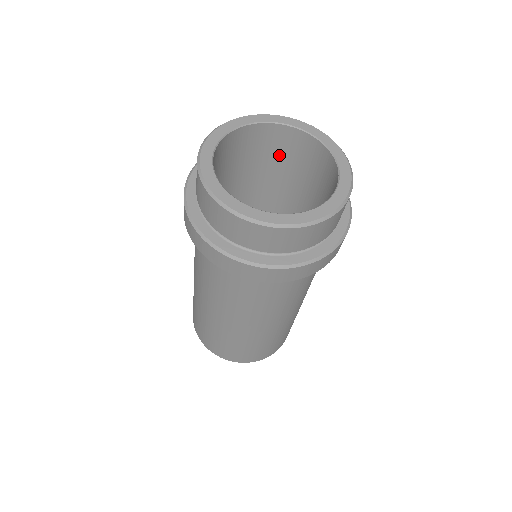
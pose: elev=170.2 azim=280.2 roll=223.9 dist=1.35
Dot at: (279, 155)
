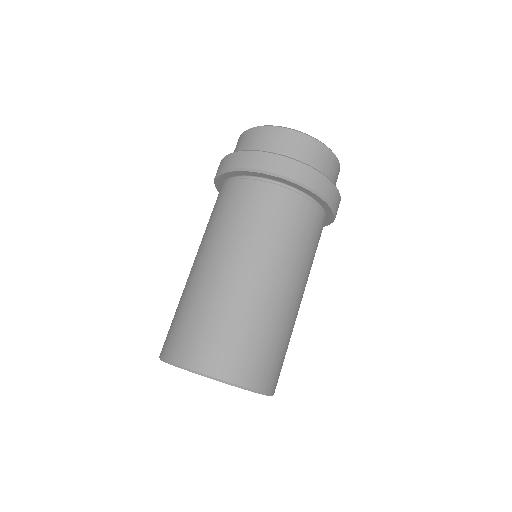
Dot at: occluded
